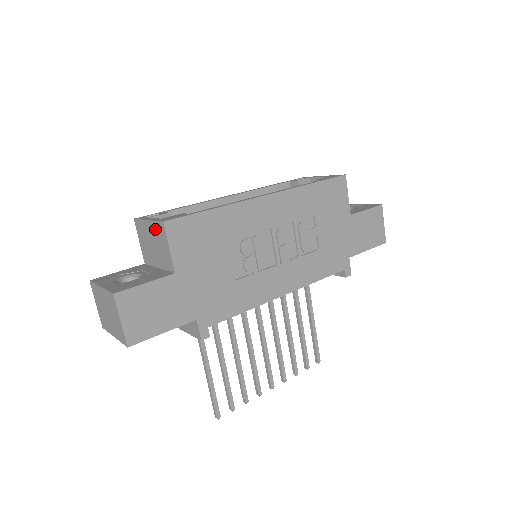
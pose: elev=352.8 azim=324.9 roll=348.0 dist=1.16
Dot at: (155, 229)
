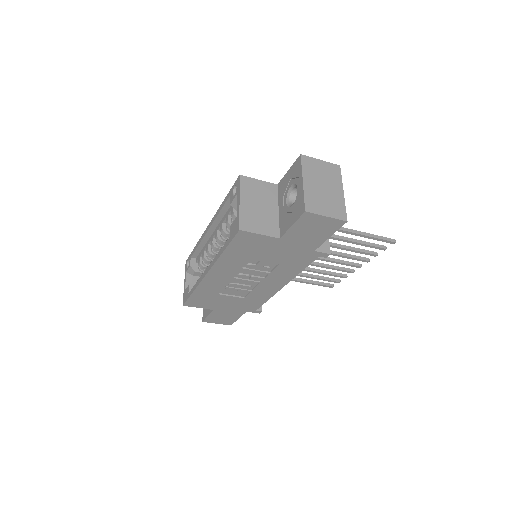
Dot at: occluded
